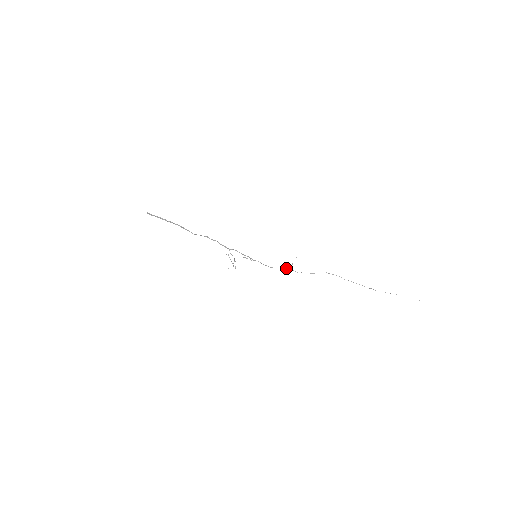
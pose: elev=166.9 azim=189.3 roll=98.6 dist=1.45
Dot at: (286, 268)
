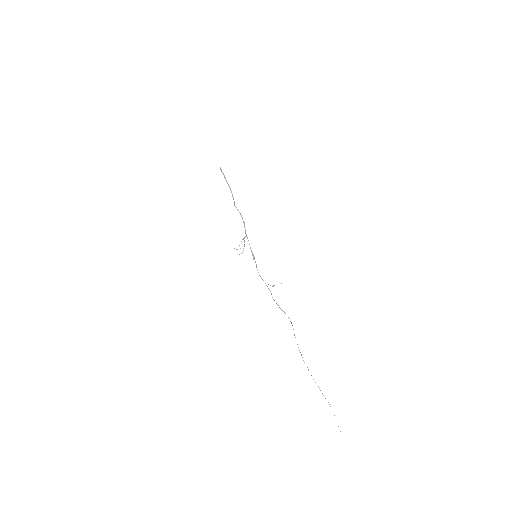
Dot at: occluded
